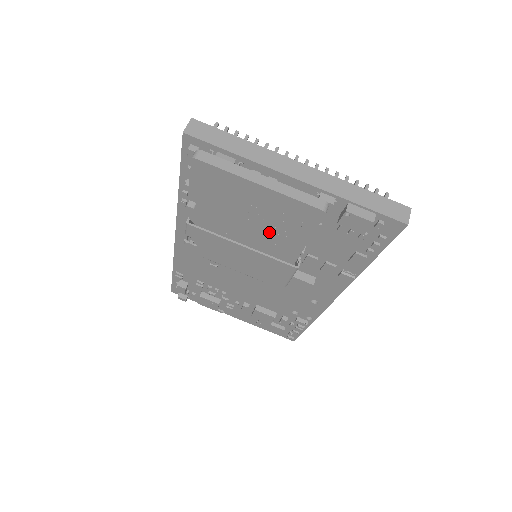
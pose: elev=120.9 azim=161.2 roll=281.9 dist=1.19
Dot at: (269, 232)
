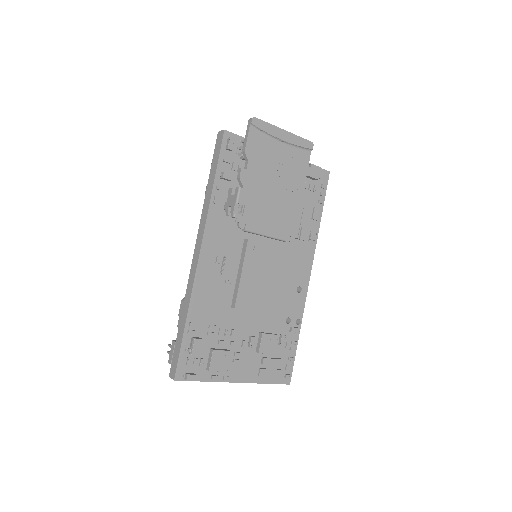
Dot at: (287, 176)
